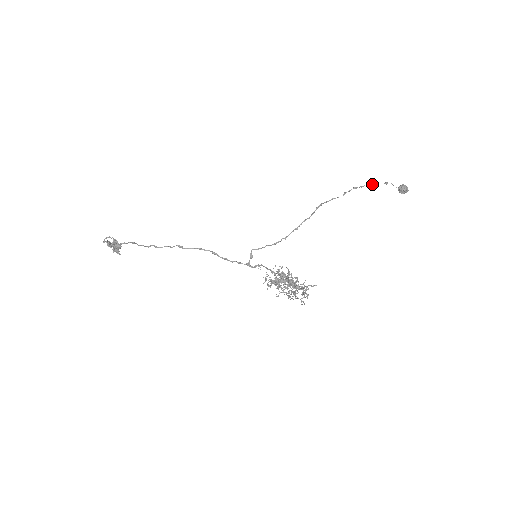
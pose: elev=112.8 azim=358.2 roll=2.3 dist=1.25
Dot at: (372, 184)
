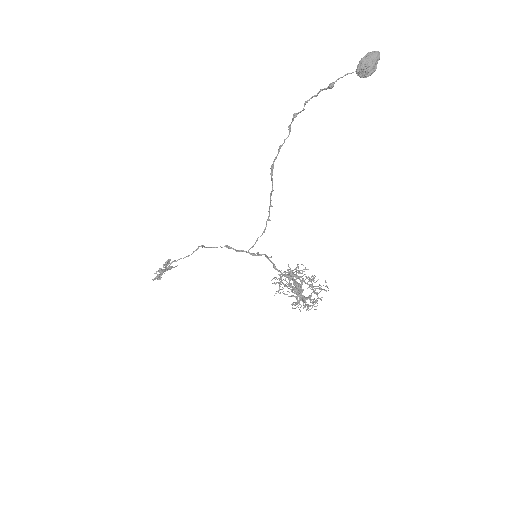
Dot at: occluded
